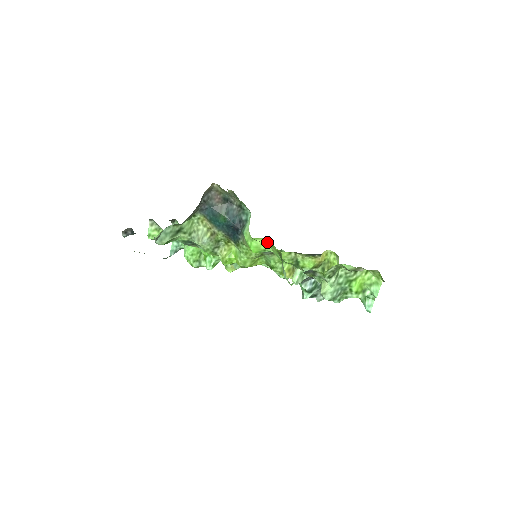
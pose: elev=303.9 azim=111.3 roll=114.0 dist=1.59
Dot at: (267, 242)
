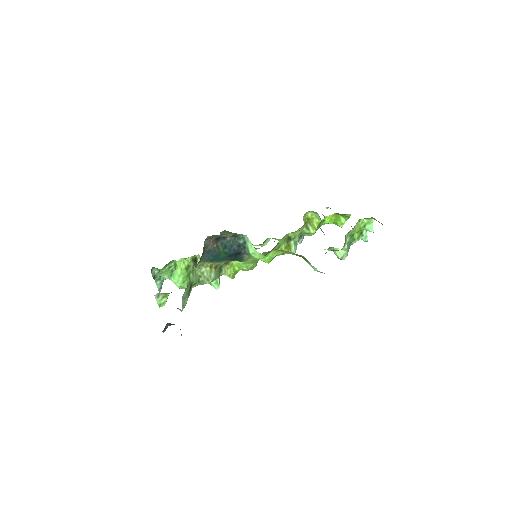
Dot at: (277, 250)
